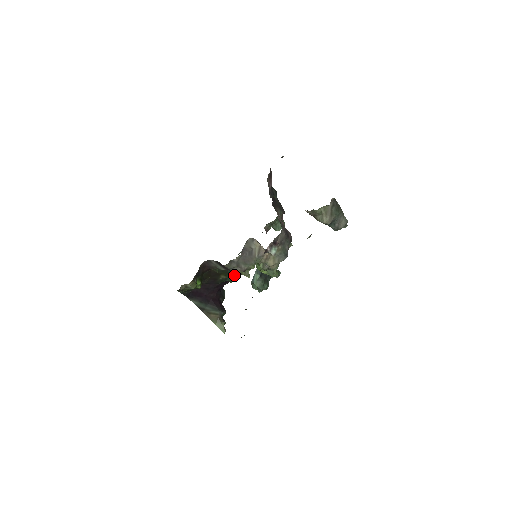
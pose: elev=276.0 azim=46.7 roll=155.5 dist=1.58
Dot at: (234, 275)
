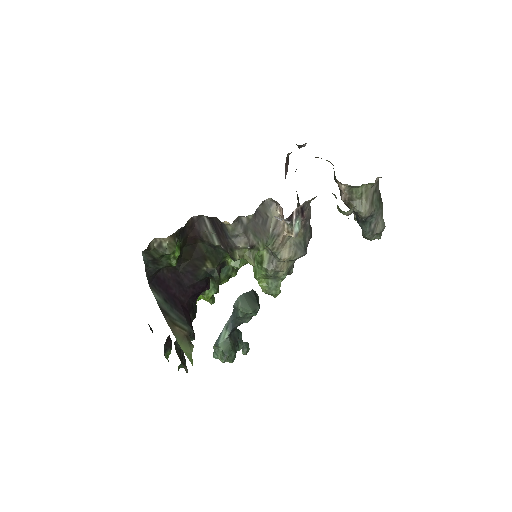
Dot at: (215, 286)
